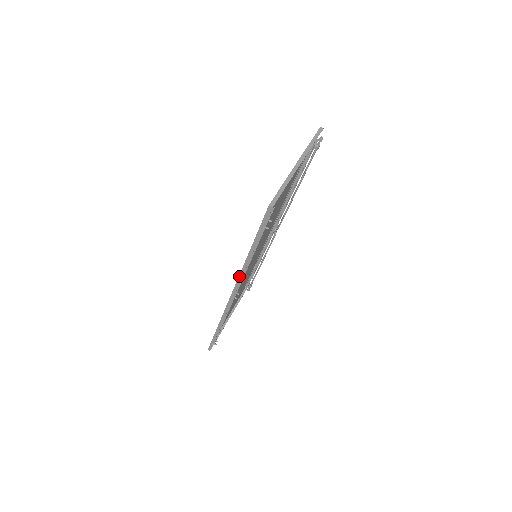
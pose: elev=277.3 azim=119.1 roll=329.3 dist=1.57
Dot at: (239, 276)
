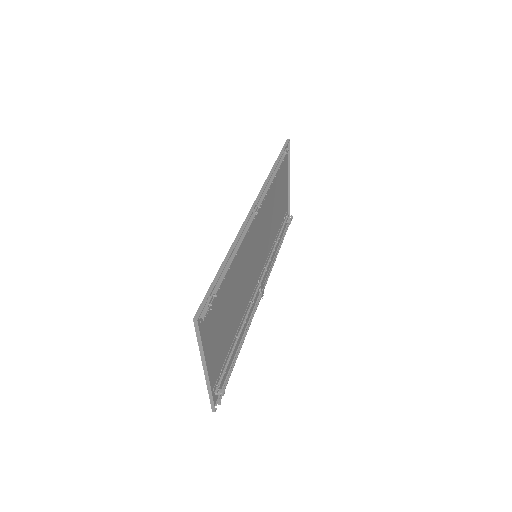
Dot at: (263, 185)
